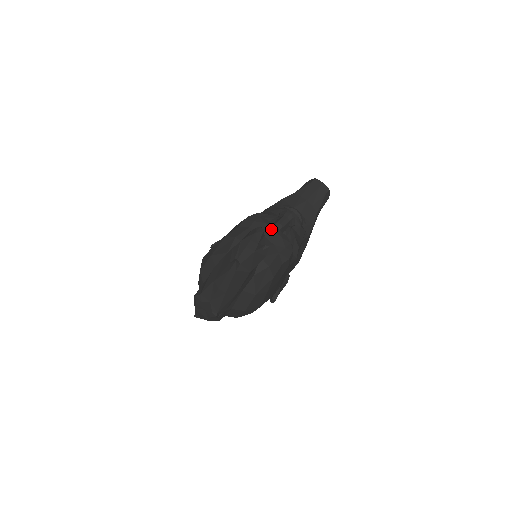
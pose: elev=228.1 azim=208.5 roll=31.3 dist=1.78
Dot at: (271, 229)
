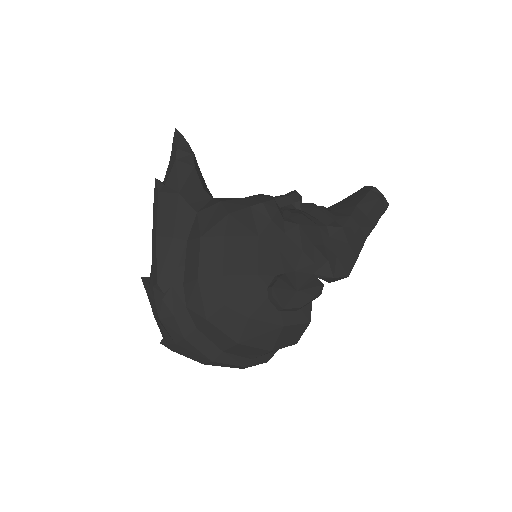
Dot at: occluded
